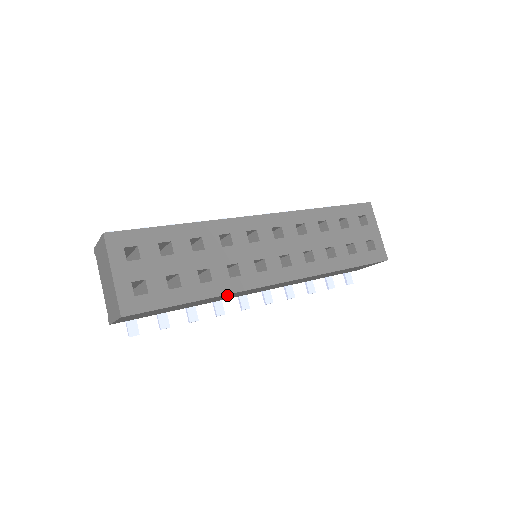
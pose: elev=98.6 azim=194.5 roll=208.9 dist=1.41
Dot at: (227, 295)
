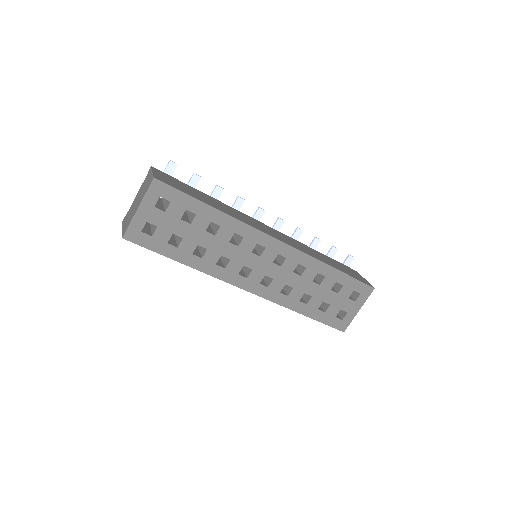
Dot at: occluded
